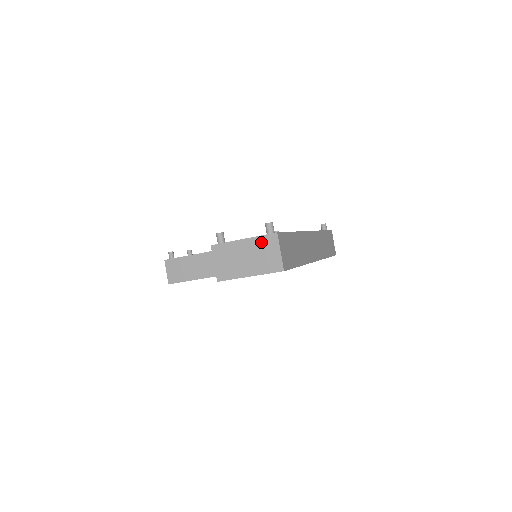
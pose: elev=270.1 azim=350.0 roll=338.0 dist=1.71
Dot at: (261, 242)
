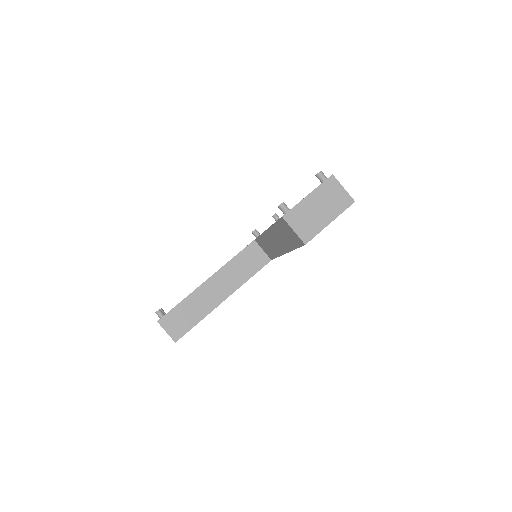
Dot at: (324, 189)
